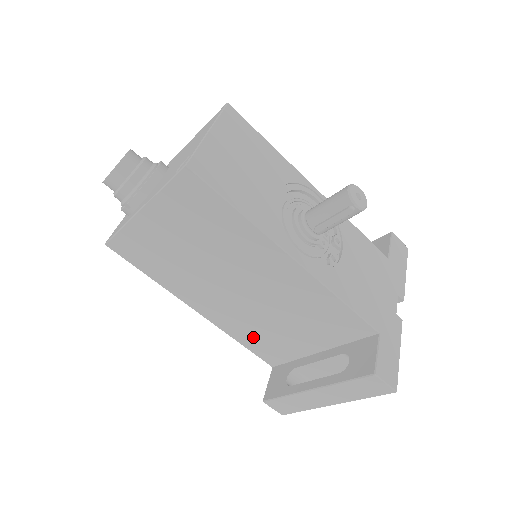
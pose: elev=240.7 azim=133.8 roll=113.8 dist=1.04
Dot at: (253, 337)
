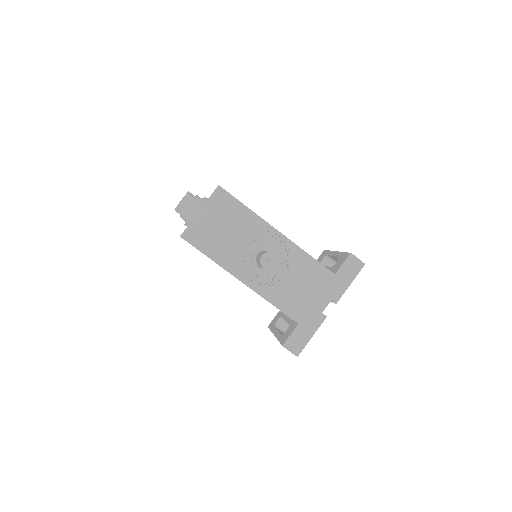
Dot at: occluded
